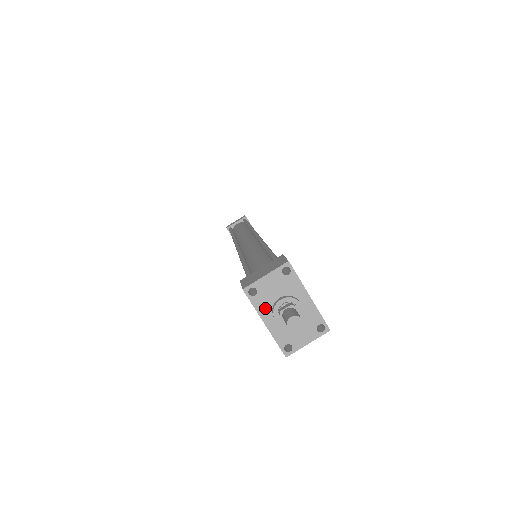
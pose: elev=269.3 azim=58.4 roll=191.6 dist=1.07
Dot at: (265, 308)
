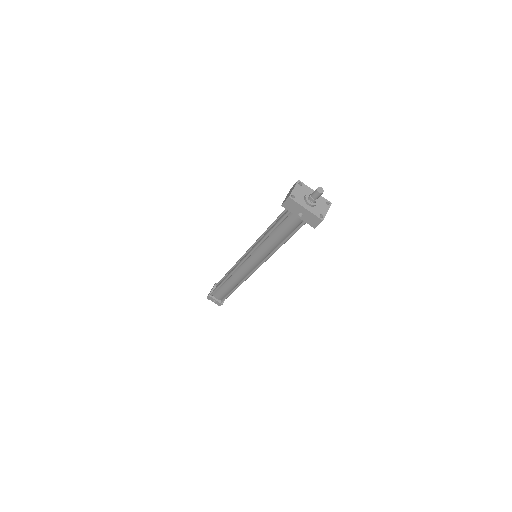
Dot at: (302, 202)
